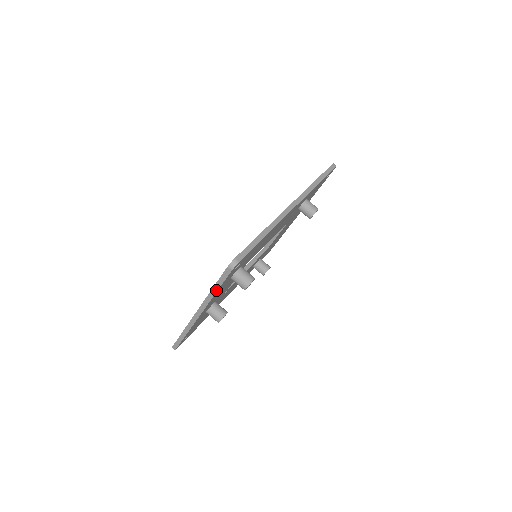
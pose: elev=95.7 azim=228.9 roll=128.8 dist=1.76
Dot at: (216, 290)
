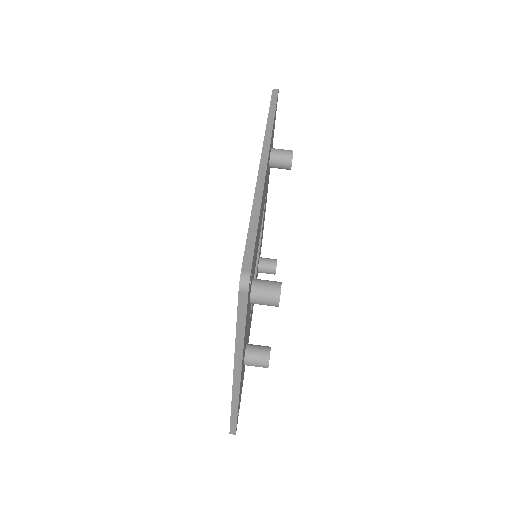
Dot at: (242, 333)
